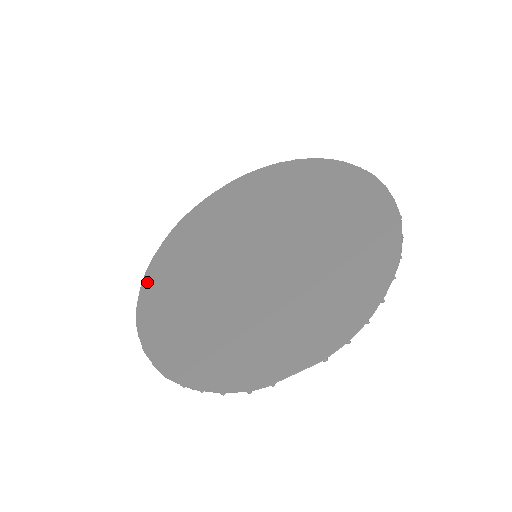
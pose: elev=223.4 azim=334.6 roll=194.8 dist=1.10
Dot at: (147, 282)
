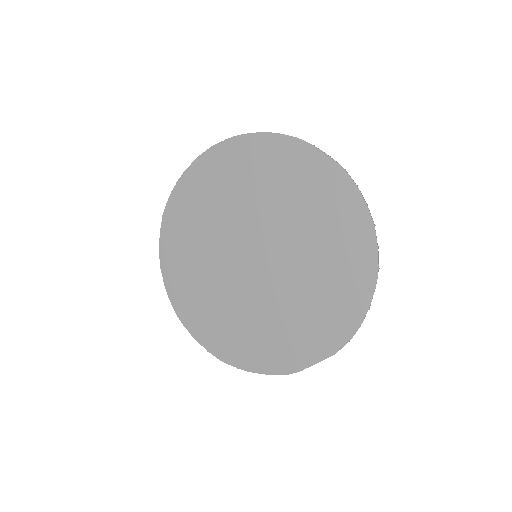
Dot at: (167, 276)
